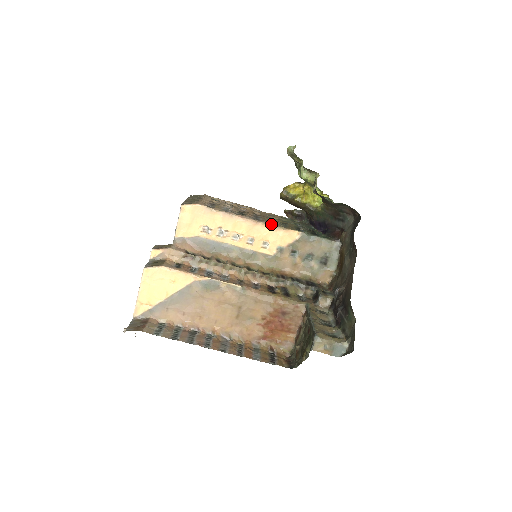
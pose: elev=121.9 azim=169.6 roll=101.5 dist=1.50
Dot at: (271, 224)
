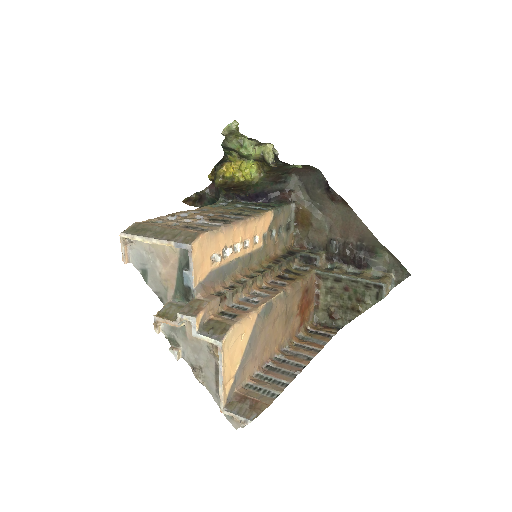
Dot at: (253, 216)
